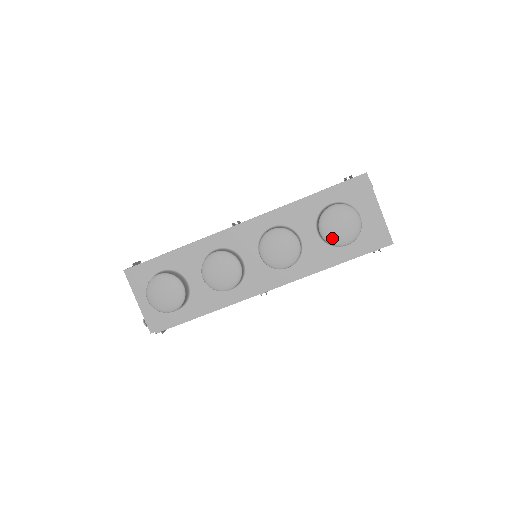
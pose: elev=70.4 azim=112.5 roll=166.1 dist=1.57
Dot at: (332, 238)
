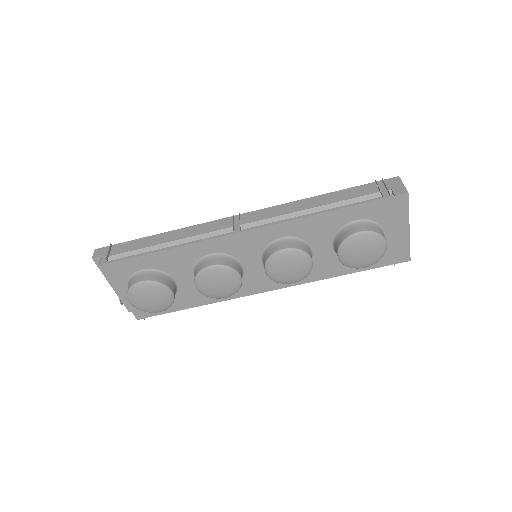
Dot at: (350, 263)
